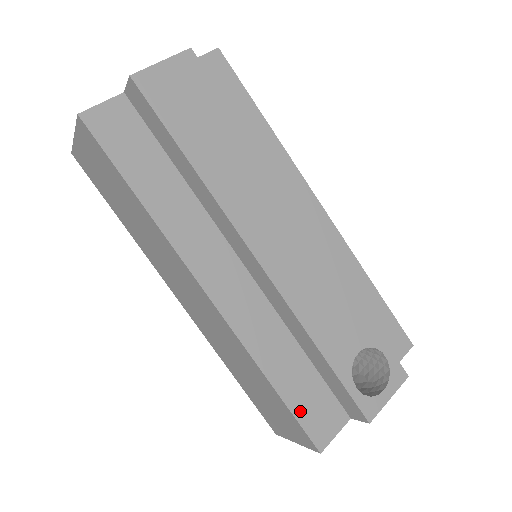
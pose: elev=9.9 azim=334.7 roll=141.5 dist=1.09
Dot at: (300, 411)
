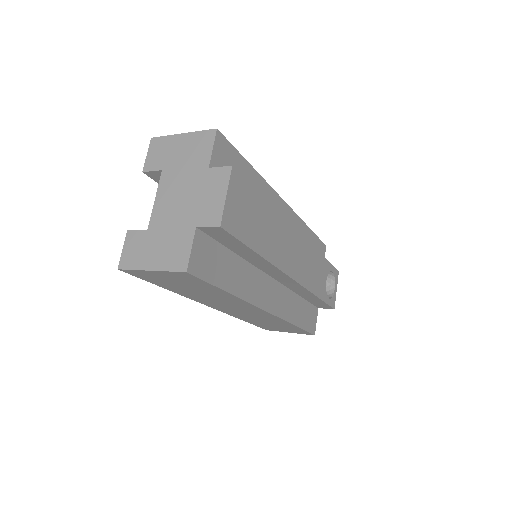
Dot at: (306, 326)
